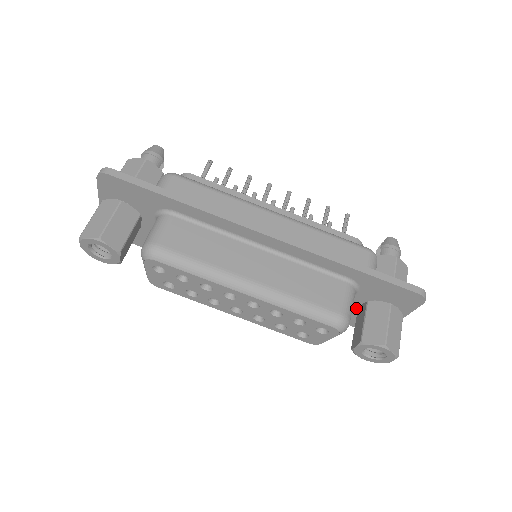
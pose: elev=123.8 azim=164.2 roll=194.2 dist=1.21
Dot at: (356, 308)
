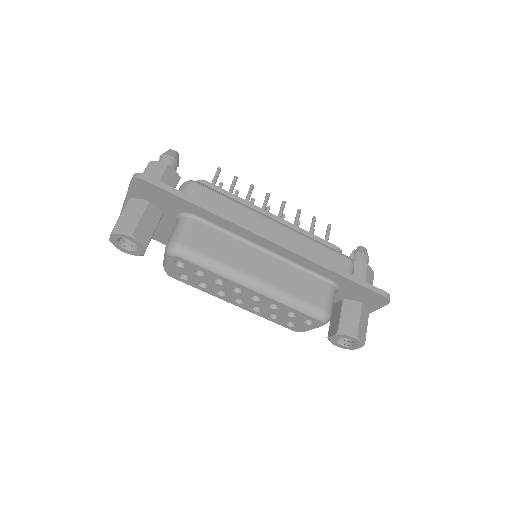
Dot at: occluded
